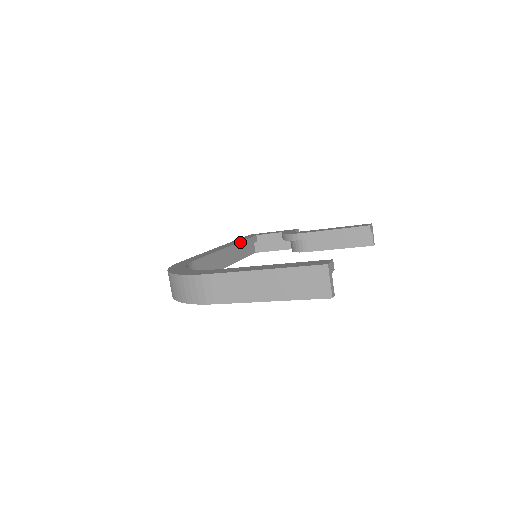
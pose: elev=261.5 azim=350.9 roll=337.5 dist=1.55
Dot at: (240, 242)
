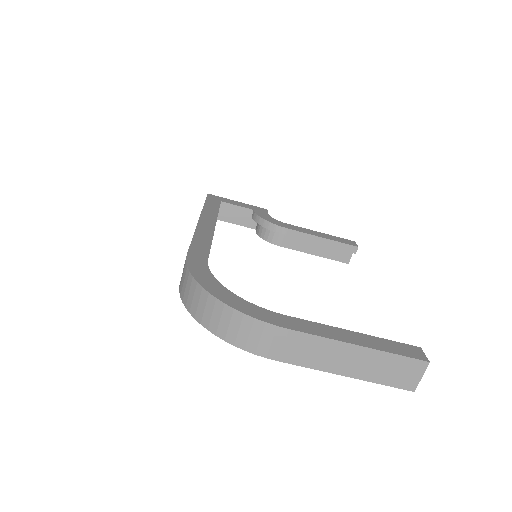
Dot at: (217, 215)
